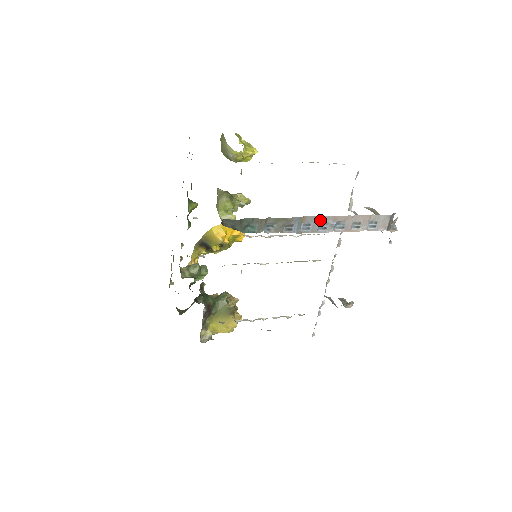
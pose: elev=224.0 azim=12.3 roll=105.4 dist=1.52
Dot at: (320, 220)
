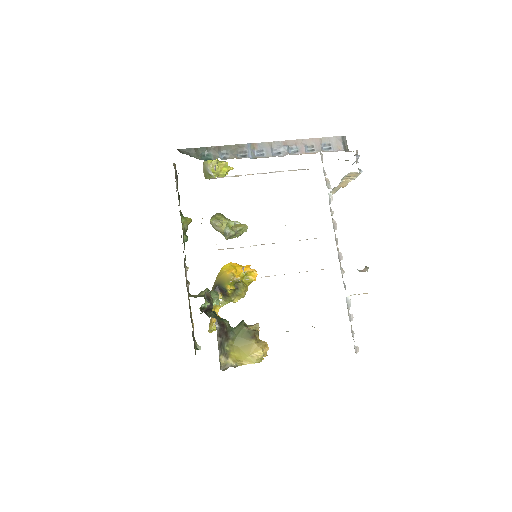
Dot at: (271, 146)
